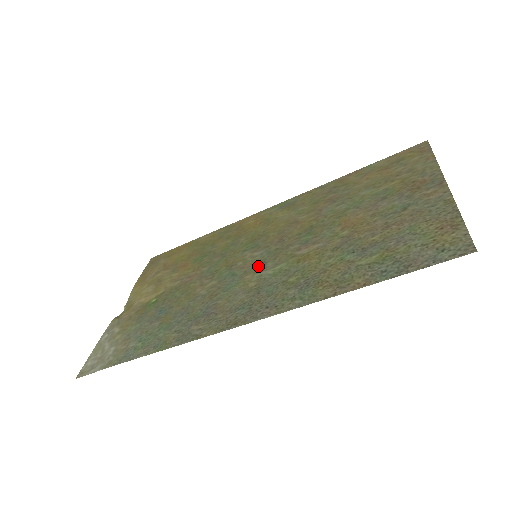
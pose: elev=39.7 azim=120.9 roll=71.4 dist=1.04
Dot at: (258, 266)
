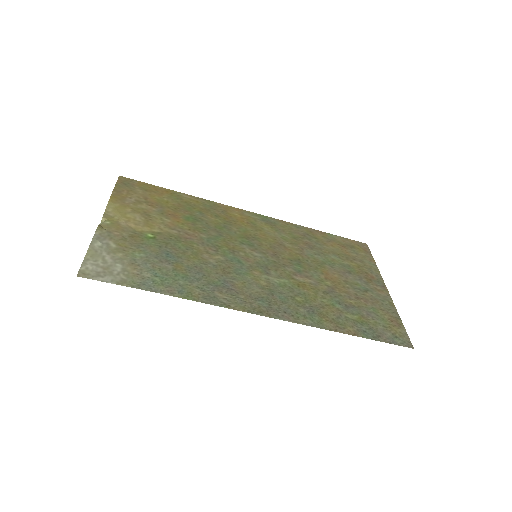
Dot at: (263, 268)
